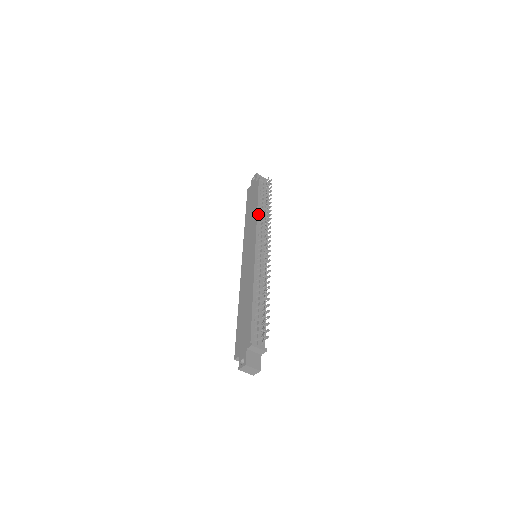
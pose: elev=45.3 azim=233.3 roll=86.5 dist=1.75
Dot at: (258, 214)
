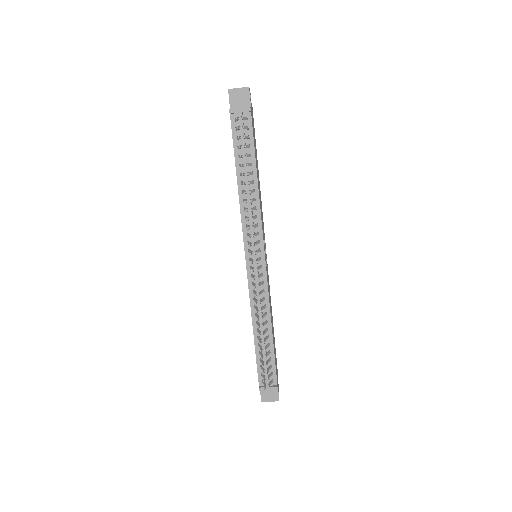
Dot at: (240, 194)
